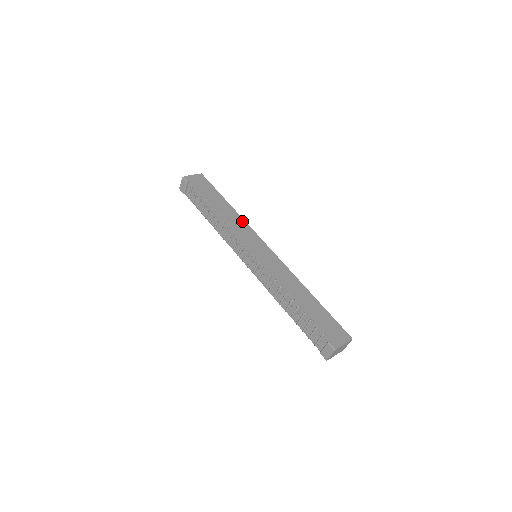
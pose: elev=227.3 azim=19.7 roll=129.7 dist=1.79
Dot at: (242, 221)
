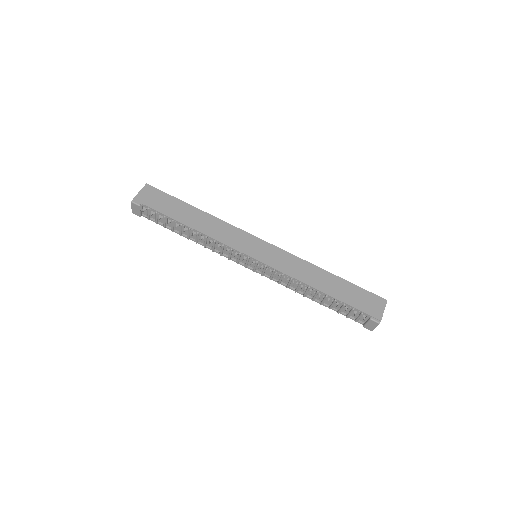
Dot at: (222, 224)
